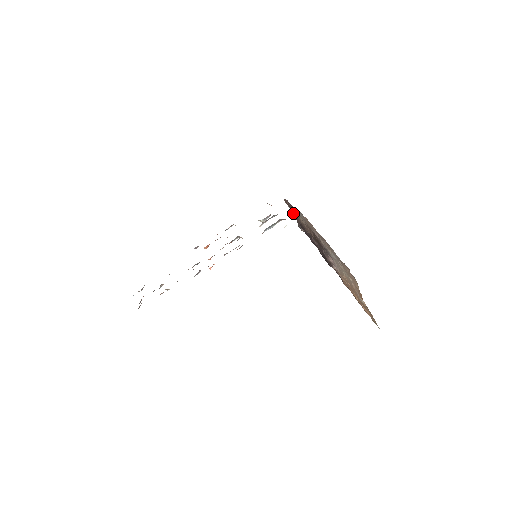
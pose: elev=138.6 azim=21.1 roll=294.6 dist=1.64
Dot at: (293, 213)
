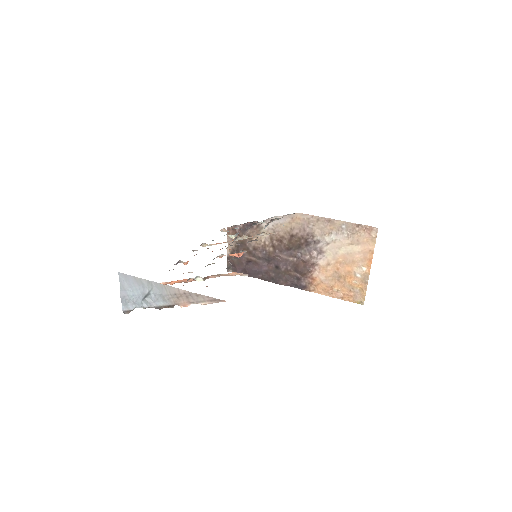
Dot at: (232, 246)
